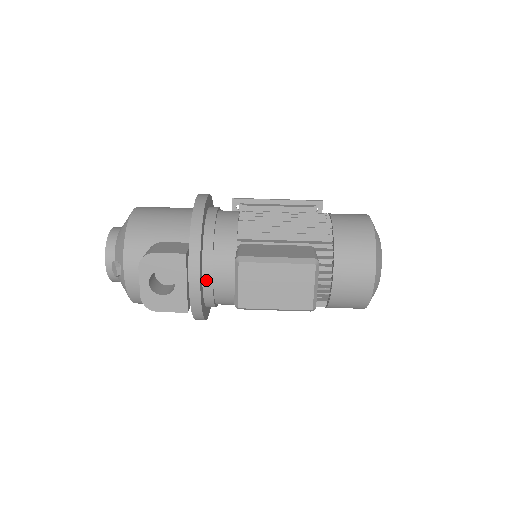
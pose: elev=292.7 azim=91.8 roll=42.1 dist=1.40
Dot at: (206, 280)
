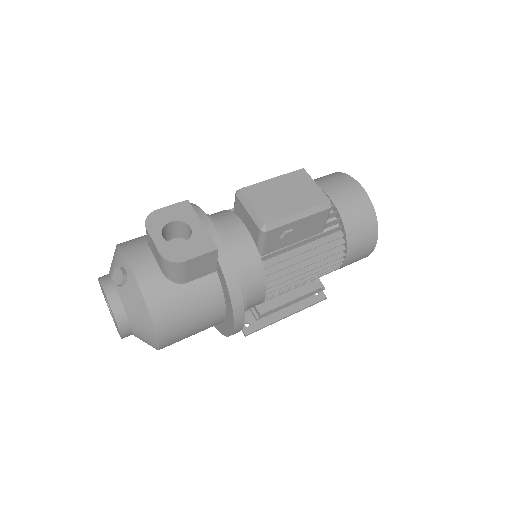
Dot at: occluded
